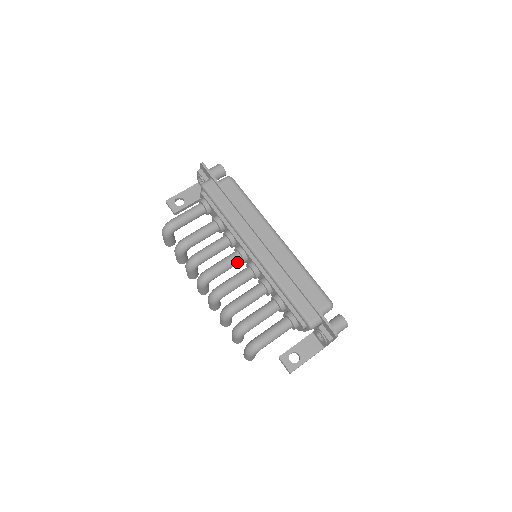
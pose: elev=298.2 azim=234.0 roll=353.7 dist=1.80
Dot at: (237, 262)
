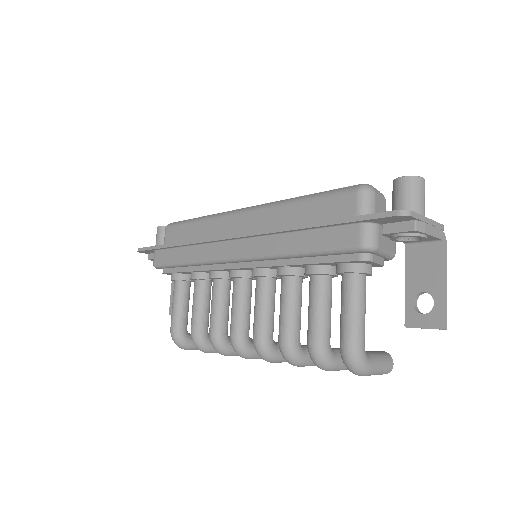
Dot at: (245, 288)
